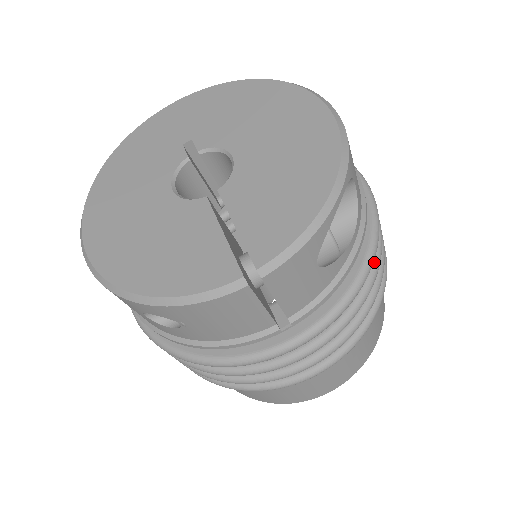
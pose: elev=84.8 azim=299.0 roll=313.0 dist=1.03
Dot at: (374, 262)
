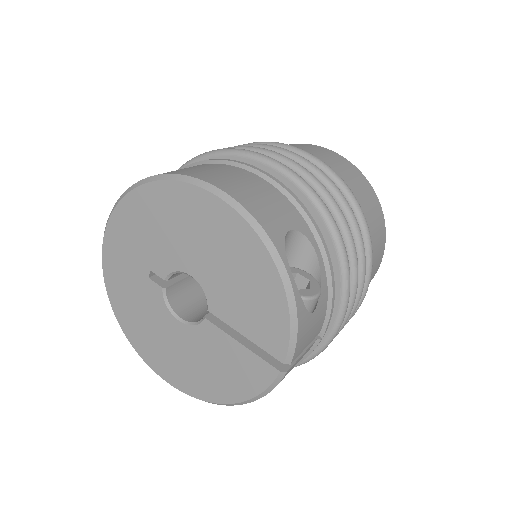
Dot at: (342, 229)
